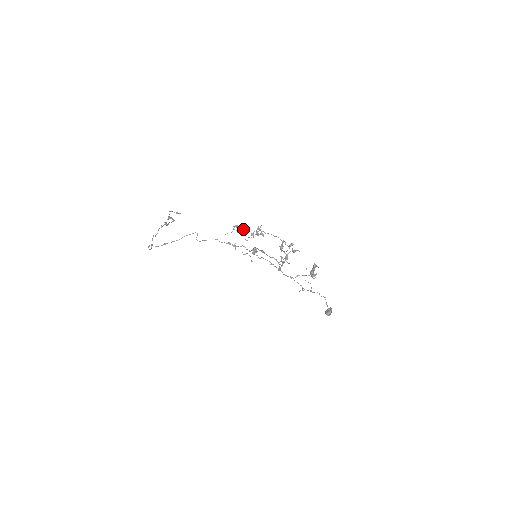
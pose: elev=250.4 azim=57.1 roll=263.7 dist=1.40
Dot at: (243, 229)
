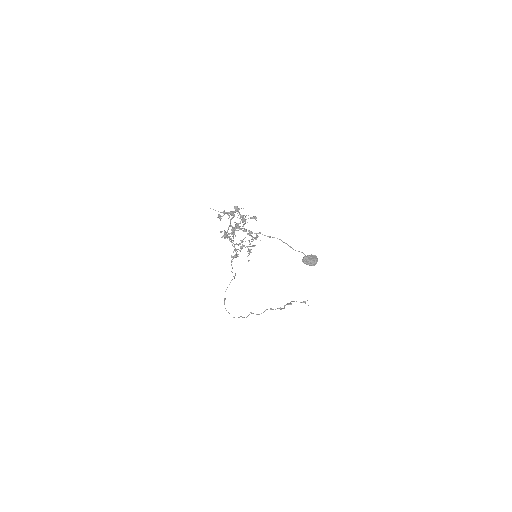
Dot at: (242, 240)
